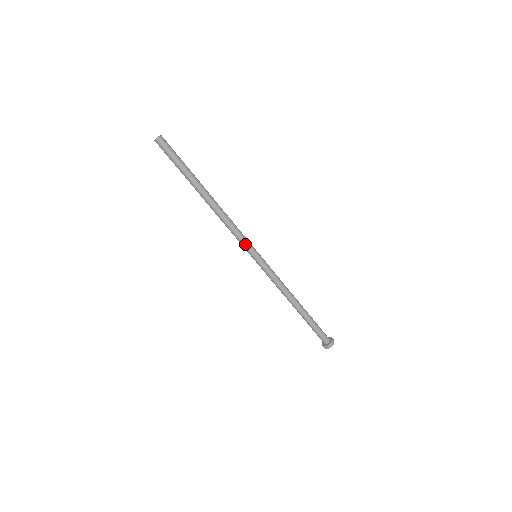
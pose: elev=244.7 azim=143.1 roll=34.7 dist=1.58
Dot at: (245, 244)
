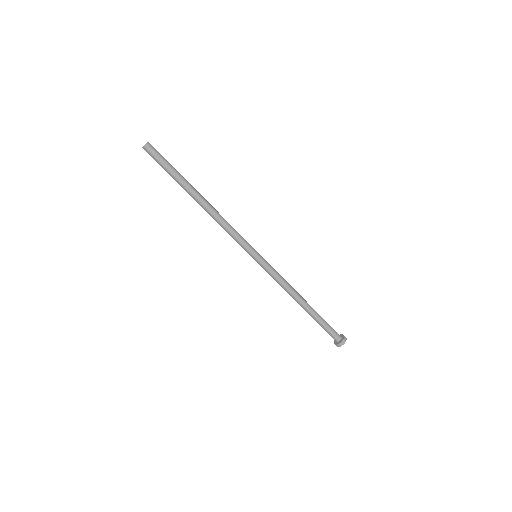
Dot at: (245, 243)
